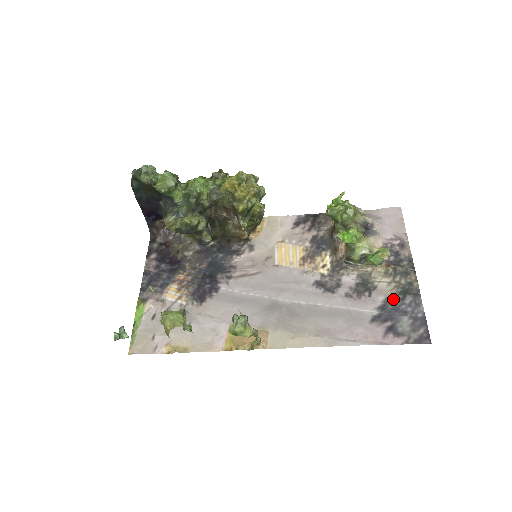
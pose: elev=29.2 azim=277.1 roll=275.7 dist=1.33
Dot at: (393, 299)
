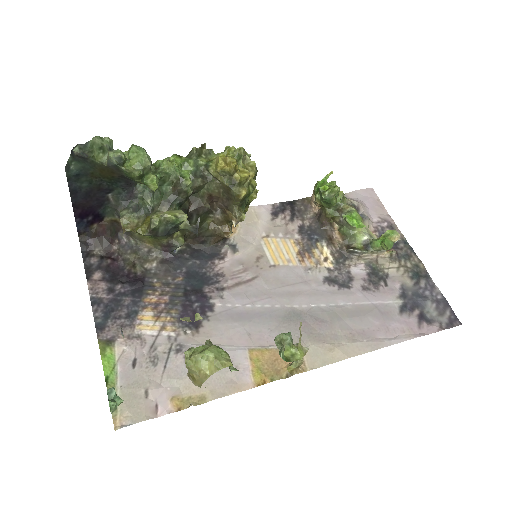
Dot at: (409, 285)
